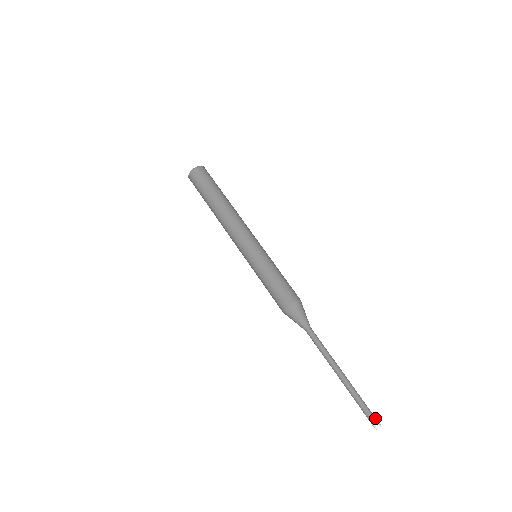
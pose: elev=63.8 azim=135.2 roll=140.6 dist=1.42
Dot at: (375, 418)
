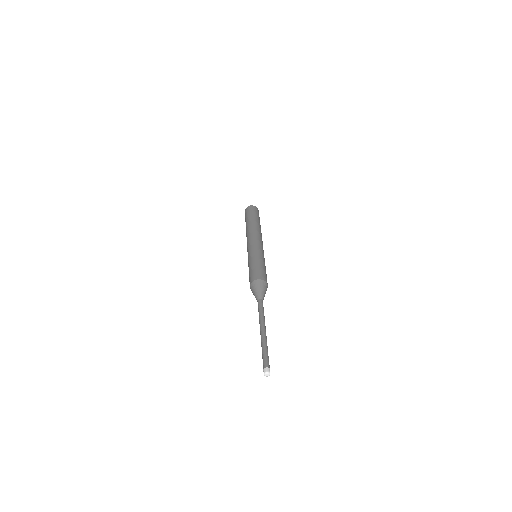
Dot at: occluded
